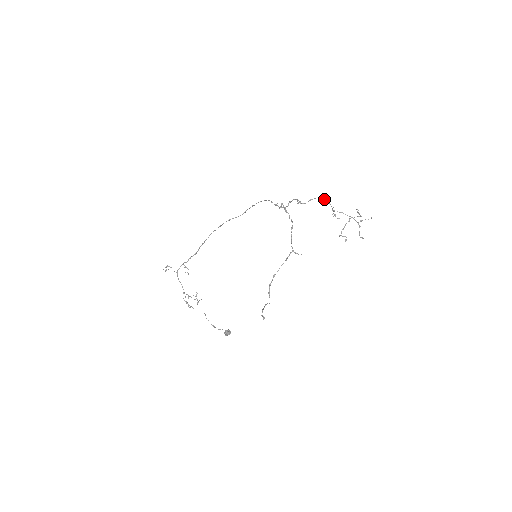
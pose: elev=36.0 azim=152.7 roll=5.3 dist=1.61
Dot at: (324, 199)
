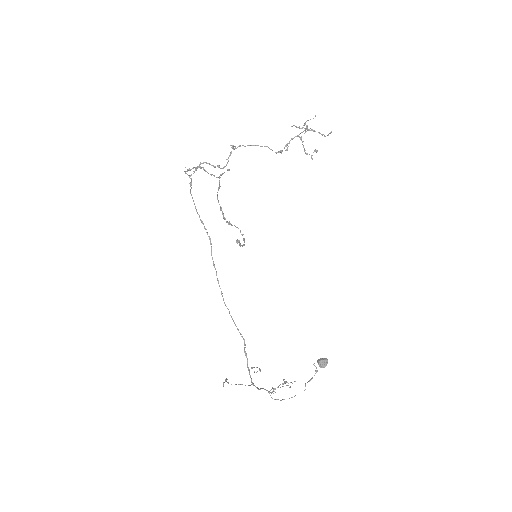
Dot at: occluded
